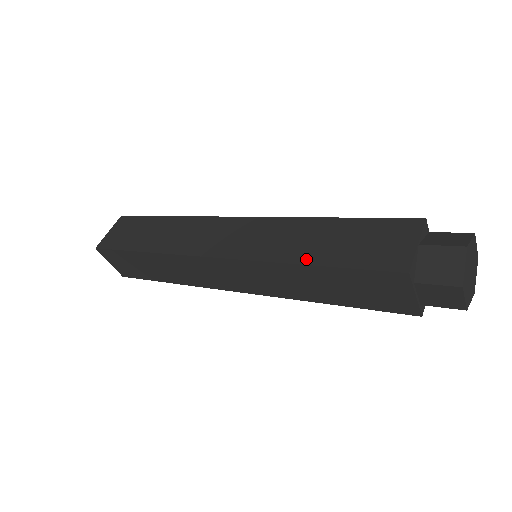
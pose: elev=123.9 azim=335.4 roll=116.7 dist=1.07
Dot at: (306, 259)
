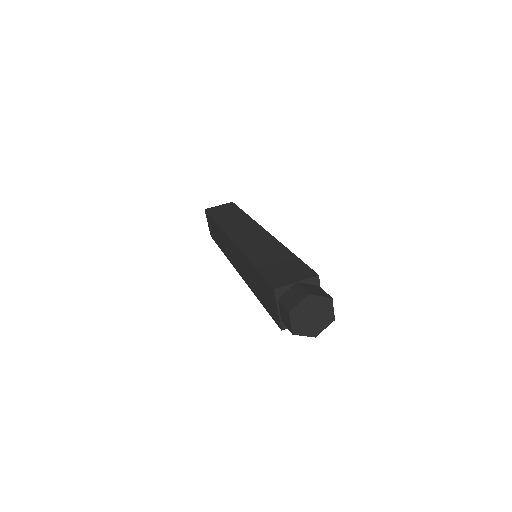
Dot at: (255, 261)
